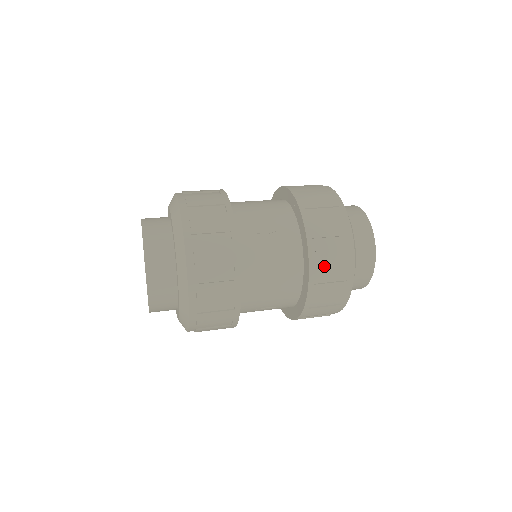
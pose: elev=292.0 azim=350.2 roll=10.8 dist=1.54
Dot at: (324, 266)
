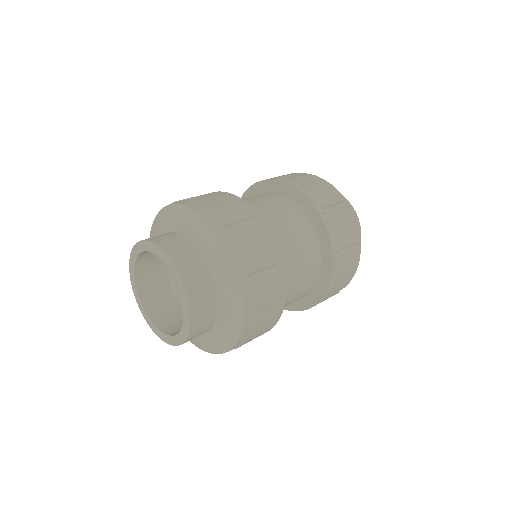
Dot at: (324, 202)
